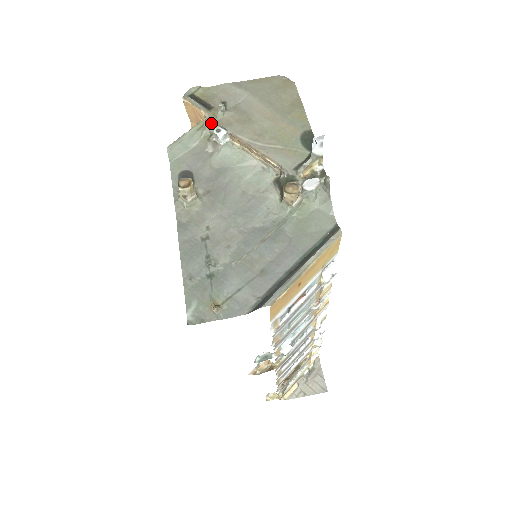
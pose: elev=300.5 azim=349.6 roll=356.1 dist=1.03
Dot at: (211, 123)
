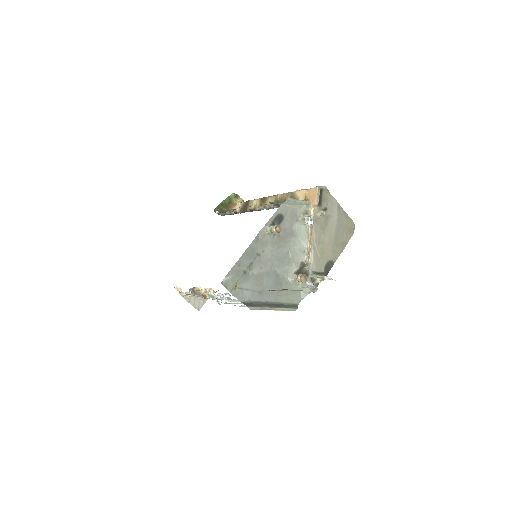
Dot at: (313, 211)
